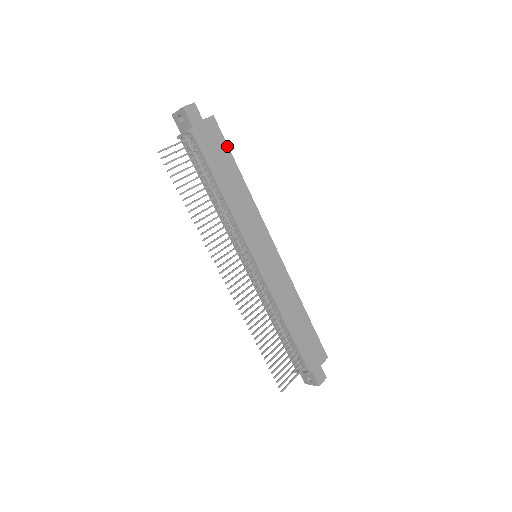
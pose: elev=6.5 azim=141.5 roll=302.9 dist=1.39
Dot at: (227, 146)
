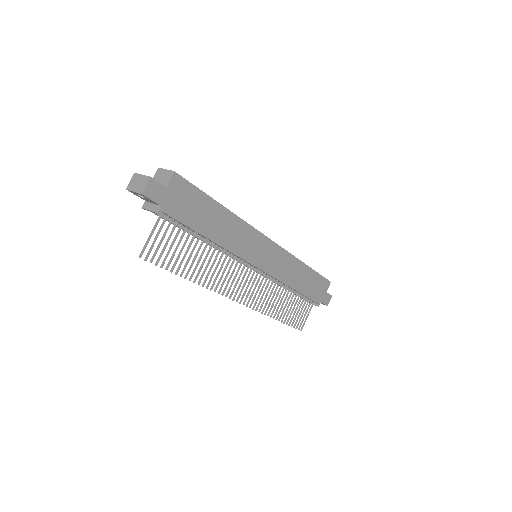
Dot at: (200, 191)
